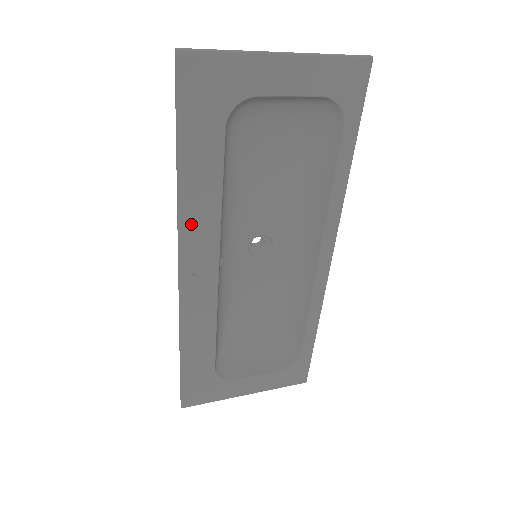
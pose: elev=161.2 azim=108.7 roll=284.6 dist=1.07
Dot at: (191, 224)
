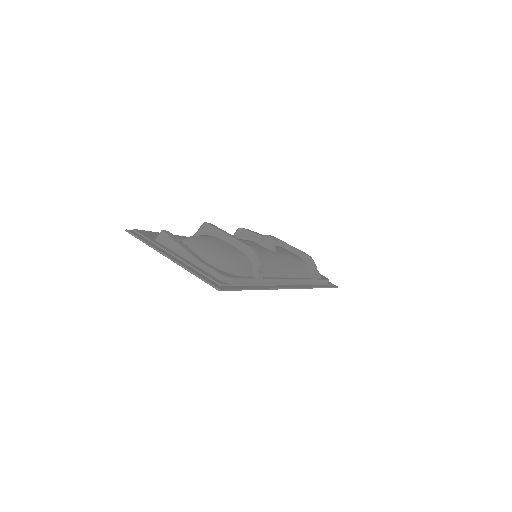
Dot at: occluded
